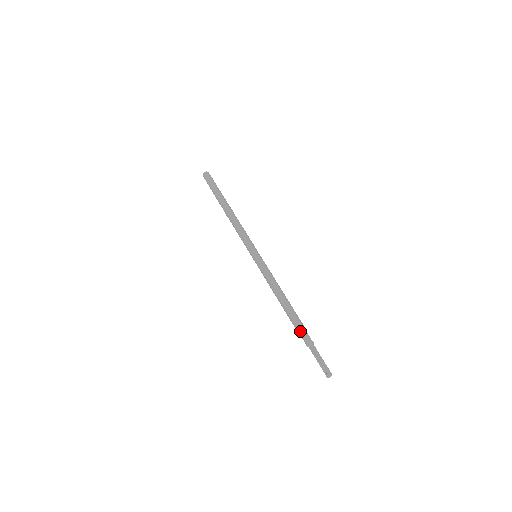
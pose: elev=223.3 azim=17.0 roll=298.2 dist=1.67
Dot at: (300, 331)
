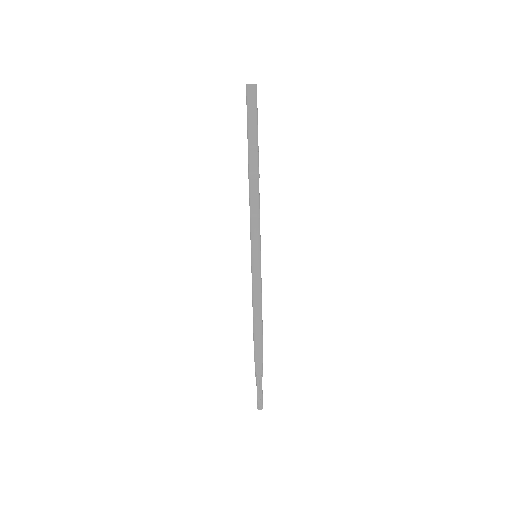
Dot at: (260, 363)
